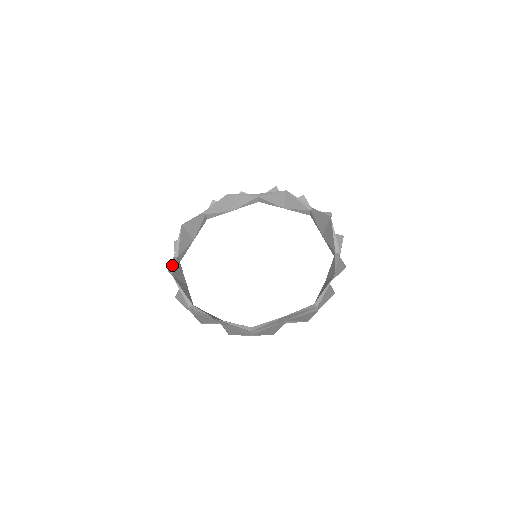
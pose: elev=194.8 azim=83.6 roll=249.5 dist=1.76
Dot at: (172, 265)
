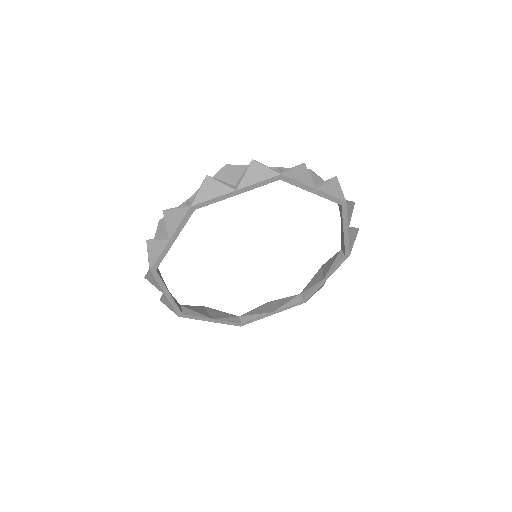
Dot at: (170, 308)
